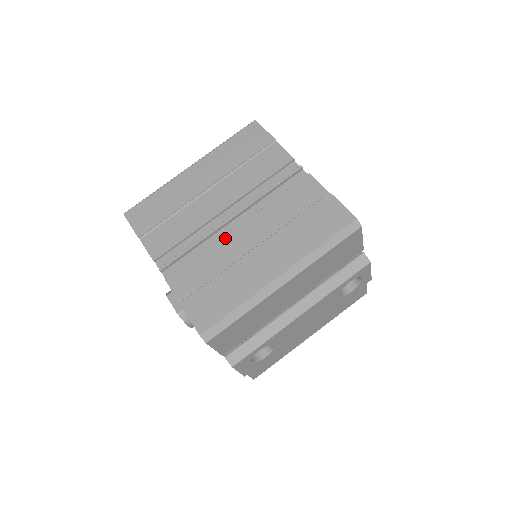
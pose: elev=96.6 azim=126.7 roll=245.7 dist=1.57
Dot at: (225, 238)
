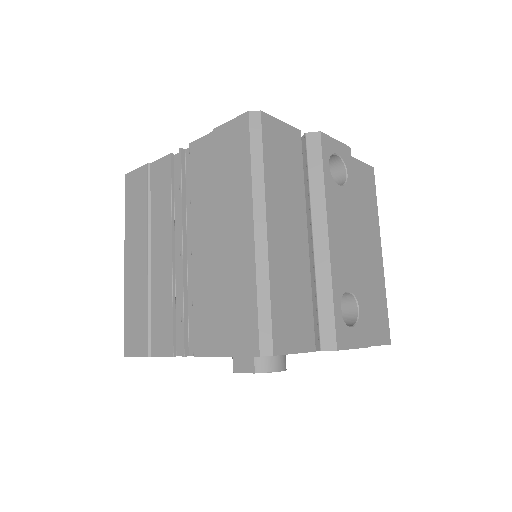
Dot at: (194, 266)
